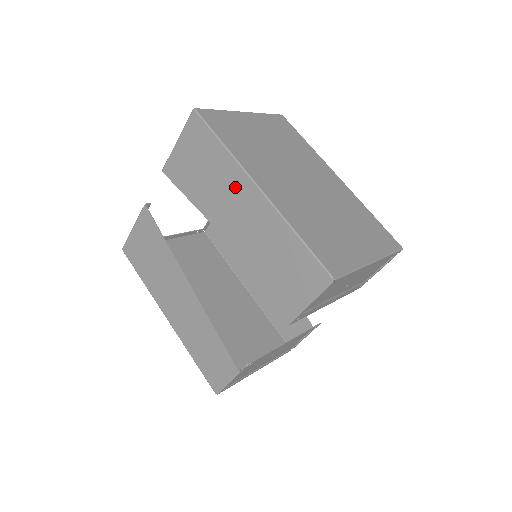
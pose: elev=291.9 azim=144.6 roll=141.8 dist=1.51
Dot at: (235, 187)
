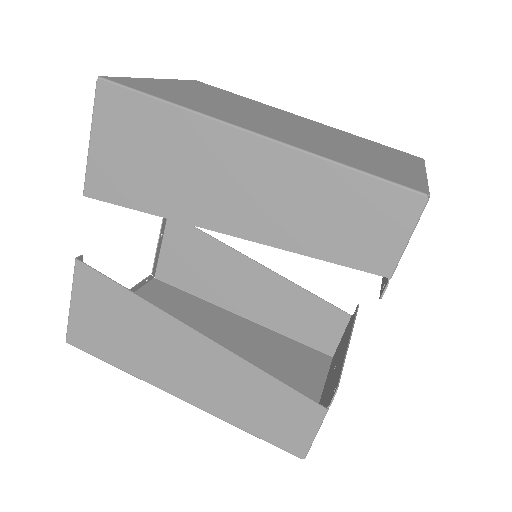
Dot at: (213, 153)
